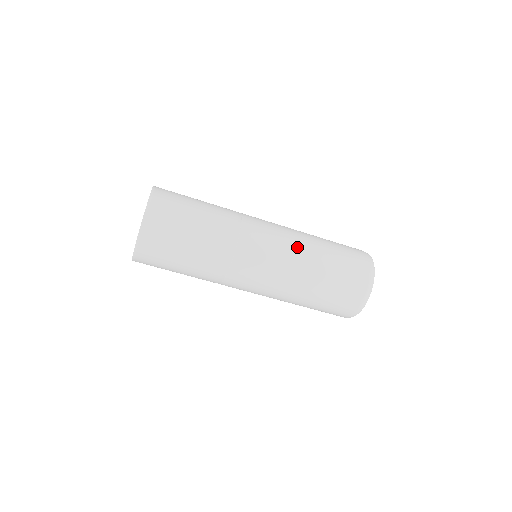
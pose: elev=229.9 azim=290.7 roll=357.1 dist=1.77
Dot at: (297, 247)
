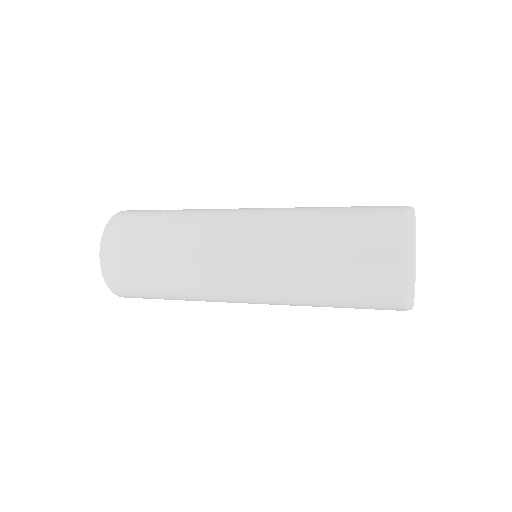
Dot at: (282, 285)
